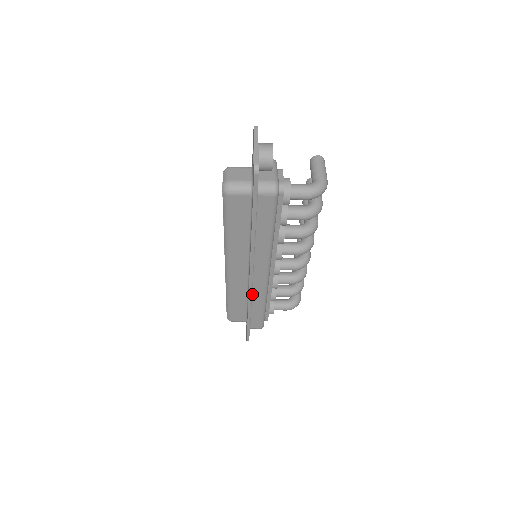
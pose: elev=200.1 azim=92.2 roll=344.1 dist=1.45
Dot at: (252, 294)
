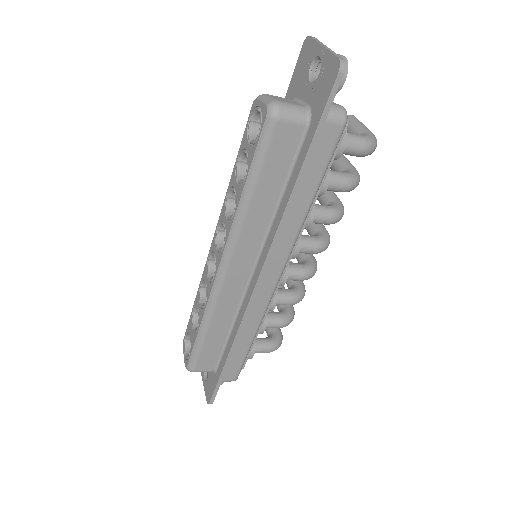
Dot at: (246, 314)
